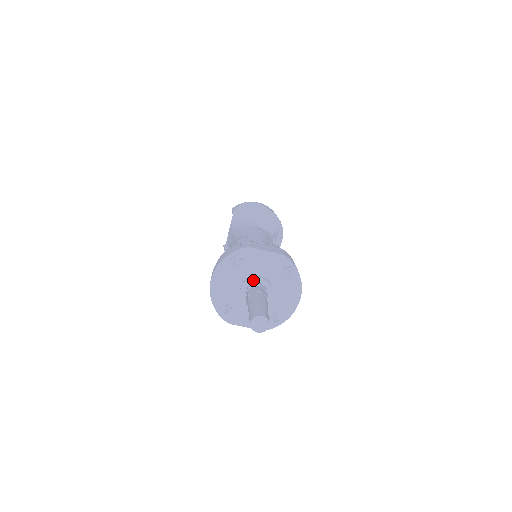
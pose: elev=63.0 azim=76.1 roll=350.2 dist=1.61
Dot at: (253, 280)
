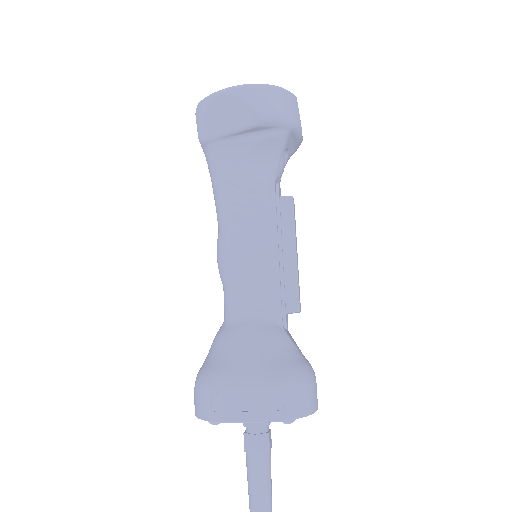
Dot at: occluded
